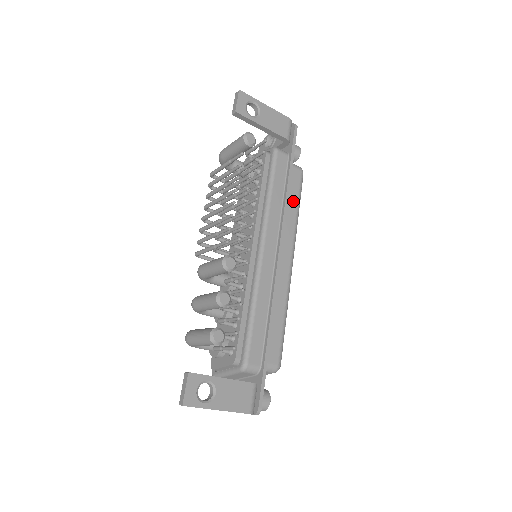
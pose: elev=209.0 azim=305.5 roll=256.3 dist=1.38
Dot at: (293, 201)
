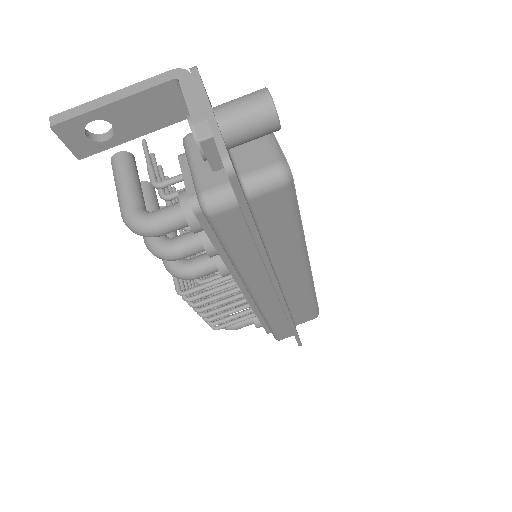
Dot at: occluded
